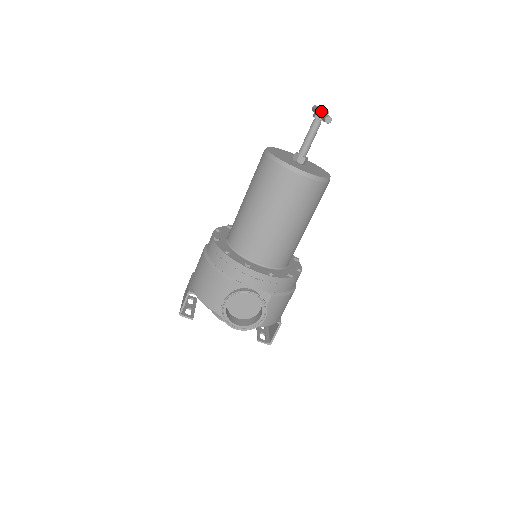
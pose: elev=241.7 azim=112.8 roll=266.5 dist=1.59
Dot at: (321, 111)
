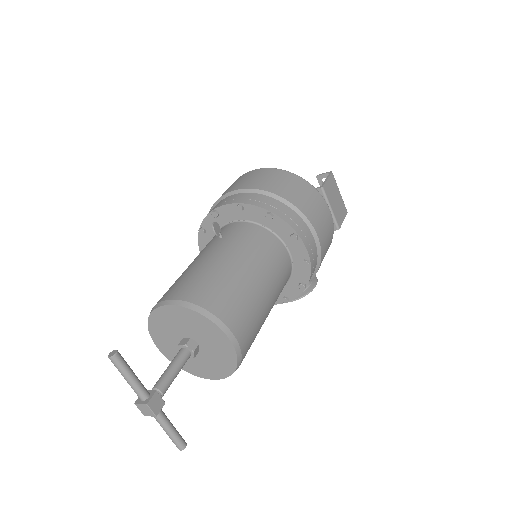
Dot at: occluded
